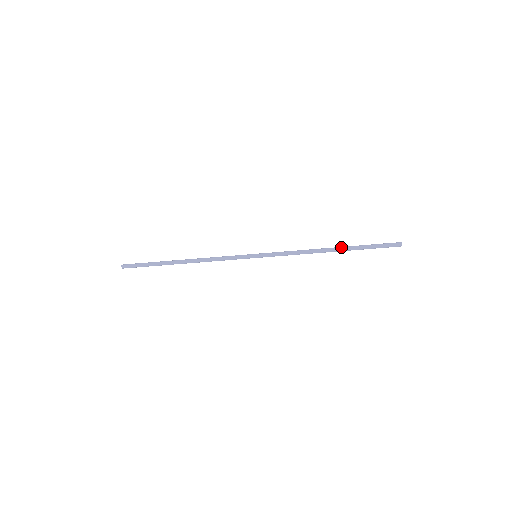
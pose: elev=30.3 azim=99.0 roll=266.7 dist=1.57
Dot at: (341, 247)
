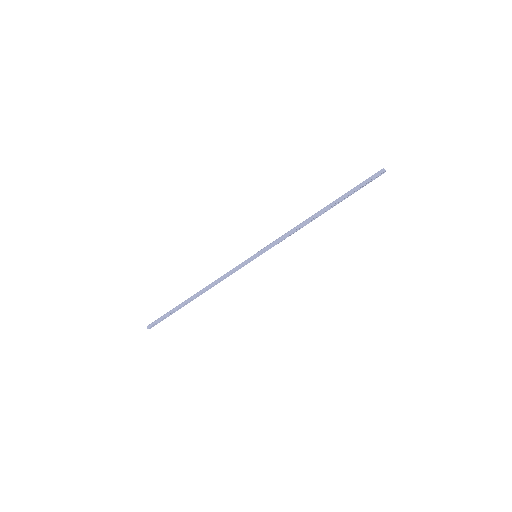
Dot at: (329, 205)
